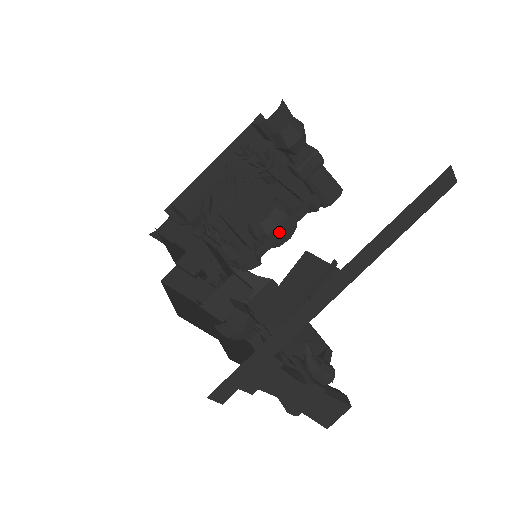
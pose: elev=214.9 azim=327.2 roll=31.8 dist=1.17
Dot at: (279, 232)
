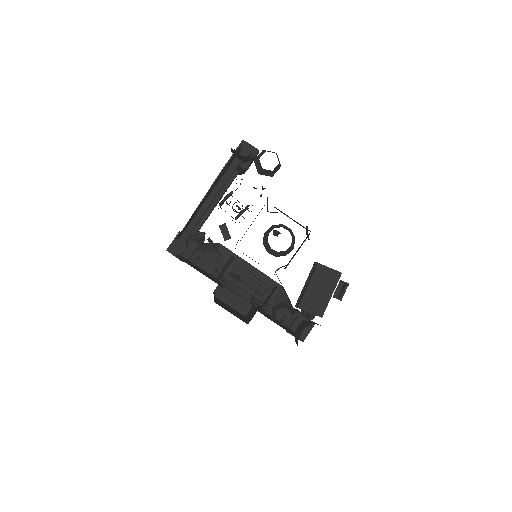
Dot at: occluded
